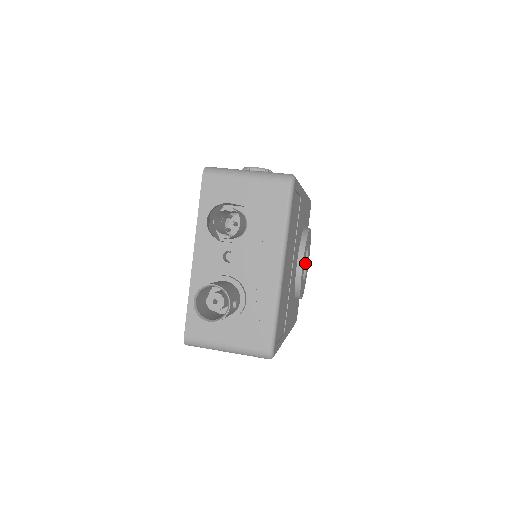
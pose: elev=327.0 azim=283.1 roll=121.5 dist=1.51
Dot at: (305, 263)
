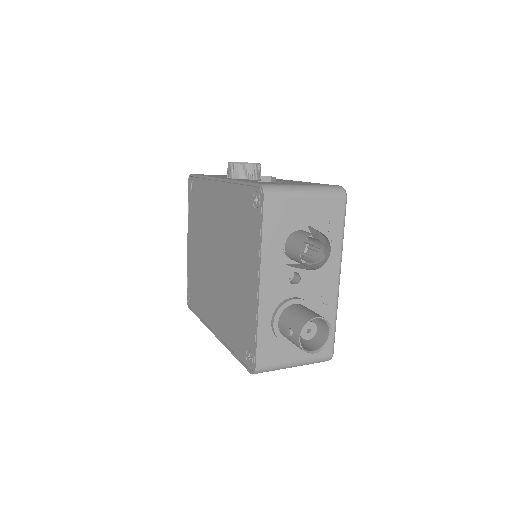
Dot at: occluded
